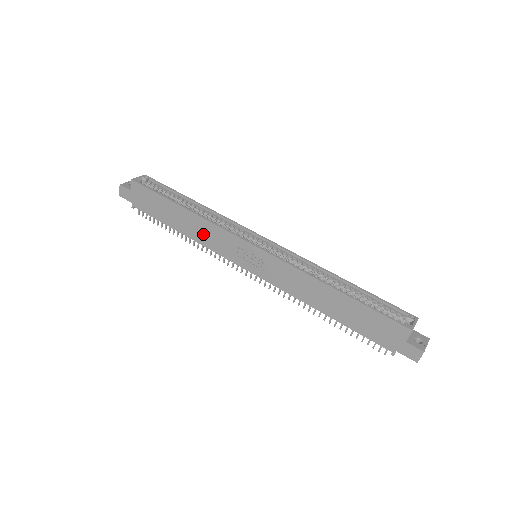
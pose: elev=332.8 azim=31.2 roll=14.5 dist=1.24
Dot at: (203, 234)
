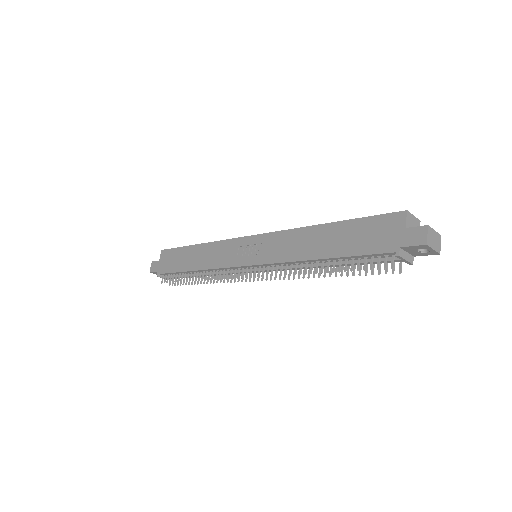
Dot at: (210, 257)
